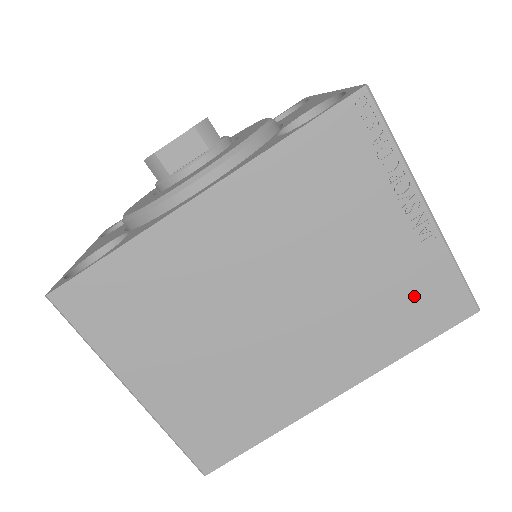
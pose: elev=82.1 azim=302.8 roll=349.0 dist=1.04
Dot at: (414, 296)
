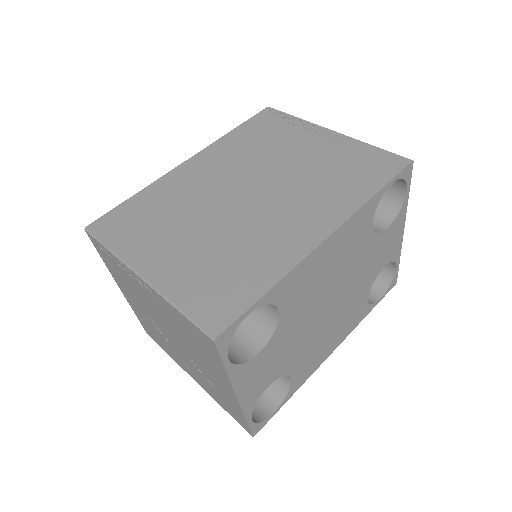
Dot at: (352, 166)
